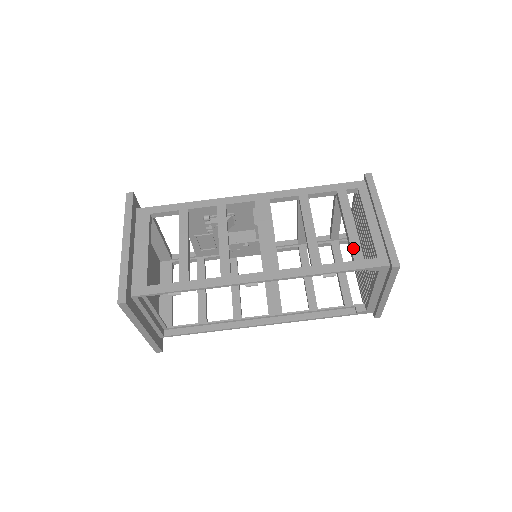
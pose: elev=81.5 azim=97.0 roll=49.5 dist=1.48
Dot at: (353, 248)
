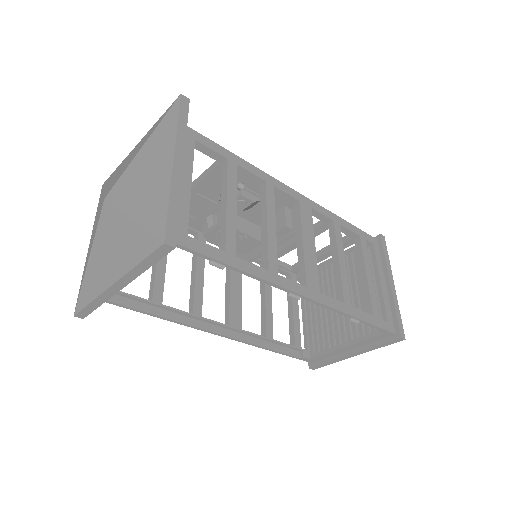
Dot at: (372, 302)
